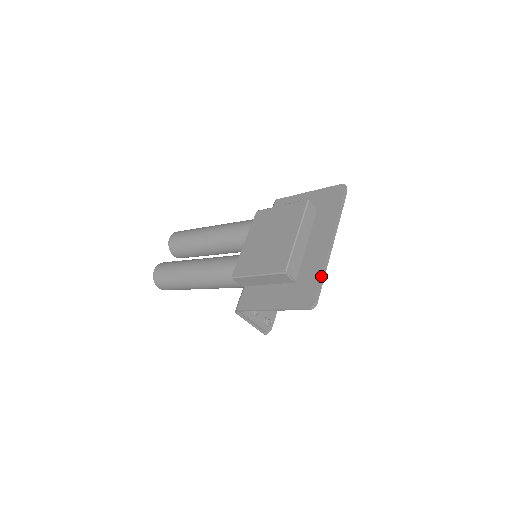
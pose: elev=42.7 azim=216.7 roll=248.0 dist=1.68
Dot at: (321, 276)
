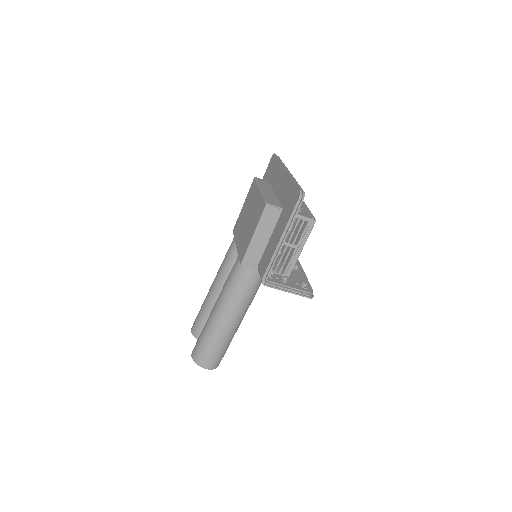
Dot at: (293, 181)
